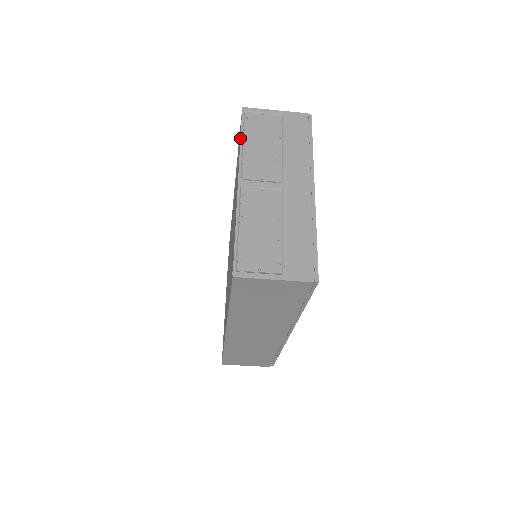
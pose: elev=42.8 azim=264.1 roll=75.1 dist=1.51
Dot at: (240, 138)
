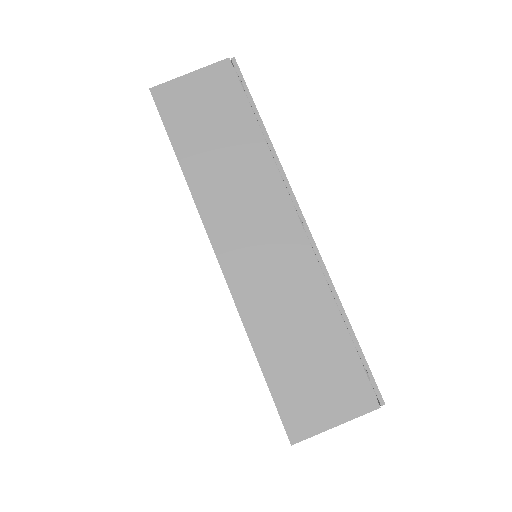
Dot at: occluded
